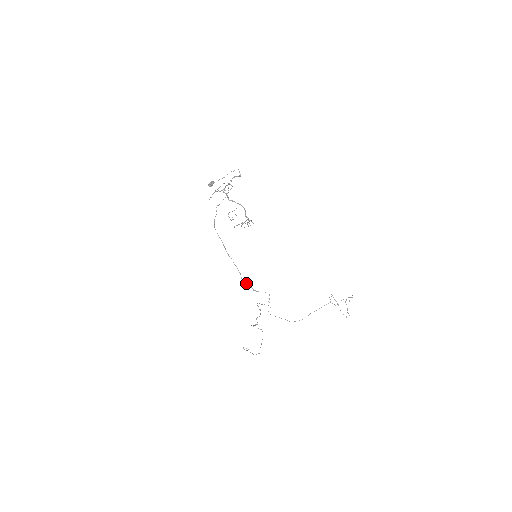
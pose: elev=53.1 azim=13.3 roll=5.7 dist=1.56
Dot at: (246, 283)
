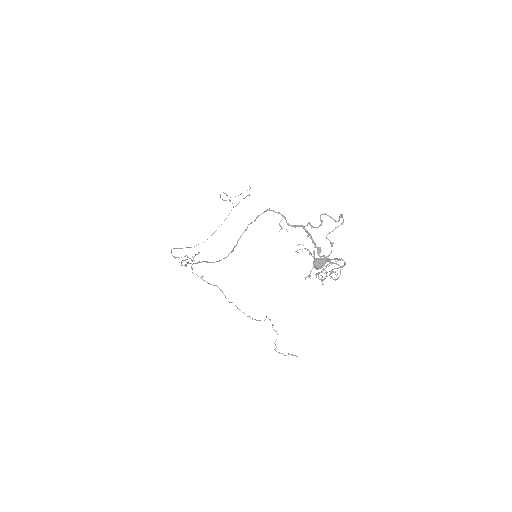
Dot at: occluded
